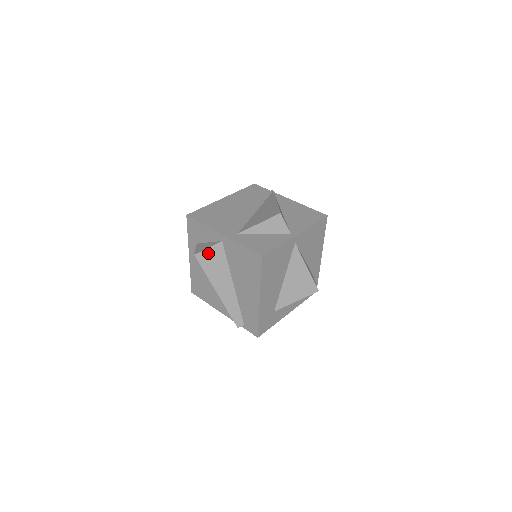
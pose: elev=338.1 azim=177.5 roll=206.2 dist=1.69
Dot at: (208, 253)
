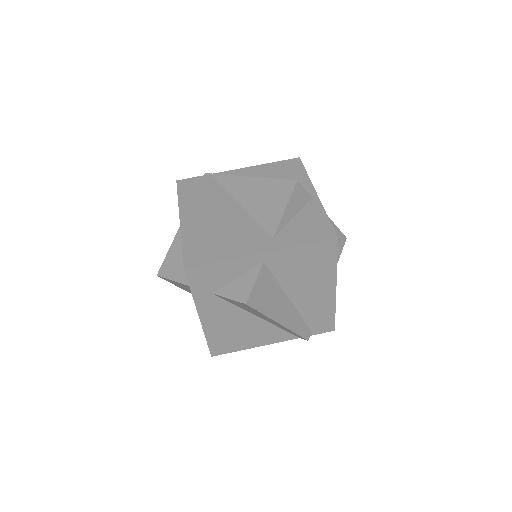
Dot at: (257, 289)
